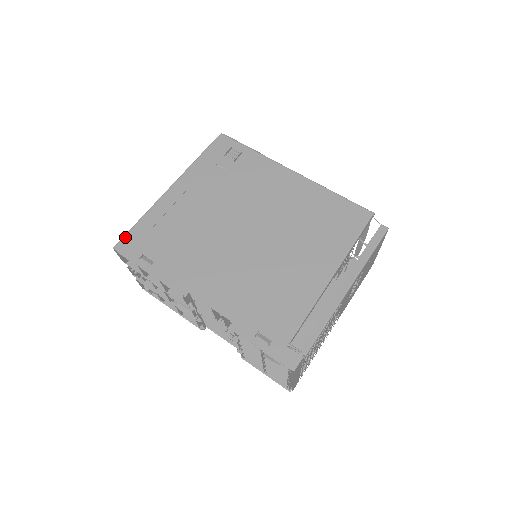
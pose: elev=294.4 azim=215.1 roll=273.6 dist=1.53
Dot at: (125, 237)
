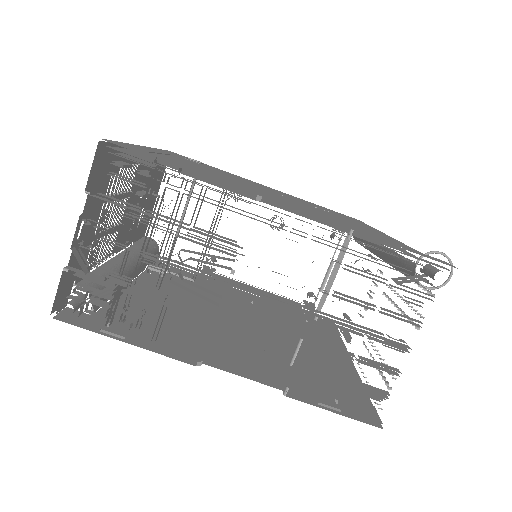
Dot at: (113, 141)
